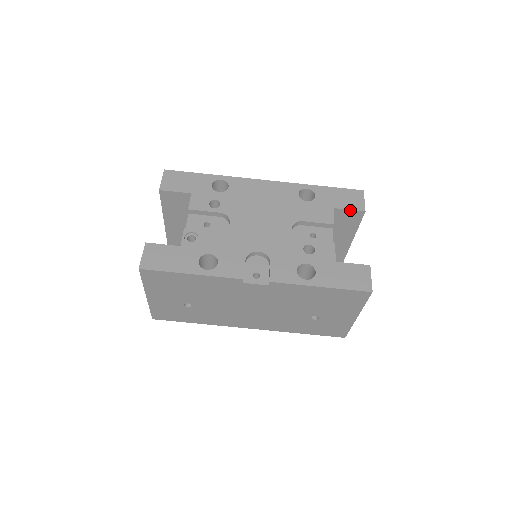
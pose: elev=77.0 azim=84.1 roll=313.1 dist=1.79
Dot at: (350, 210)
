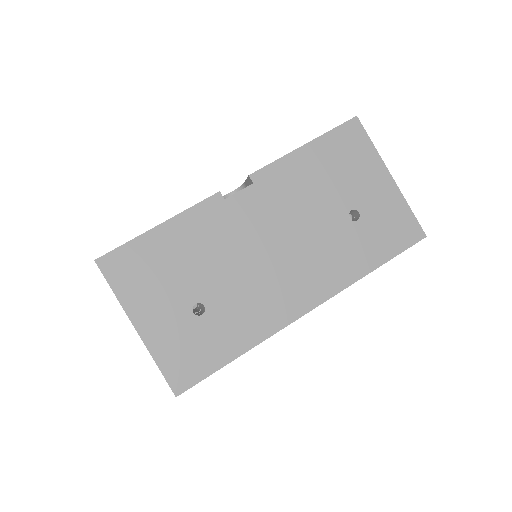
Dot at: occluded
